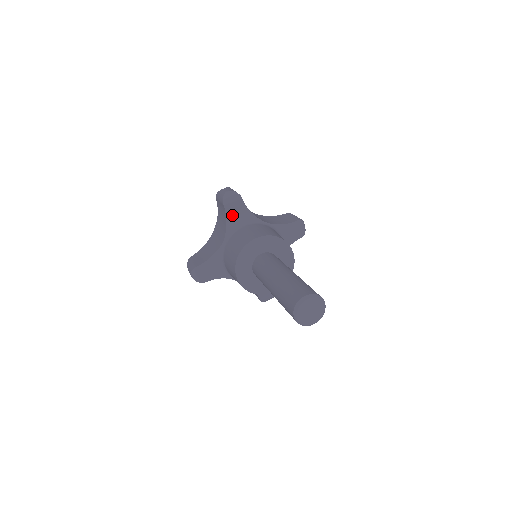
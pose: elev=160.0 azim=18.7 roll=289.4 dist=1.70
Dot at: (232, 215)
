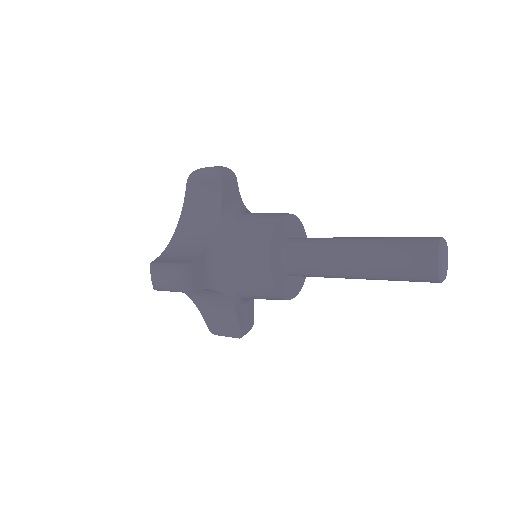
Dot at: (227, 197)
